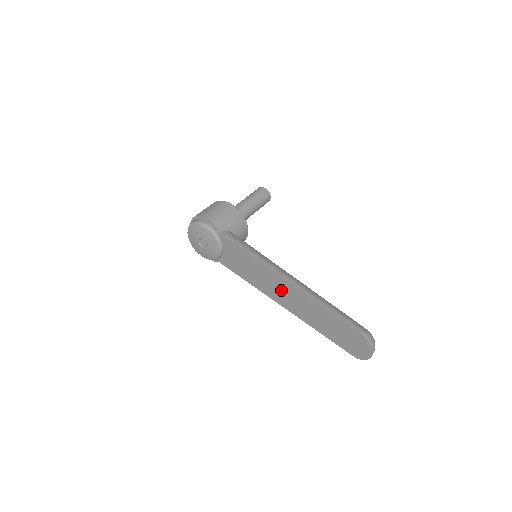
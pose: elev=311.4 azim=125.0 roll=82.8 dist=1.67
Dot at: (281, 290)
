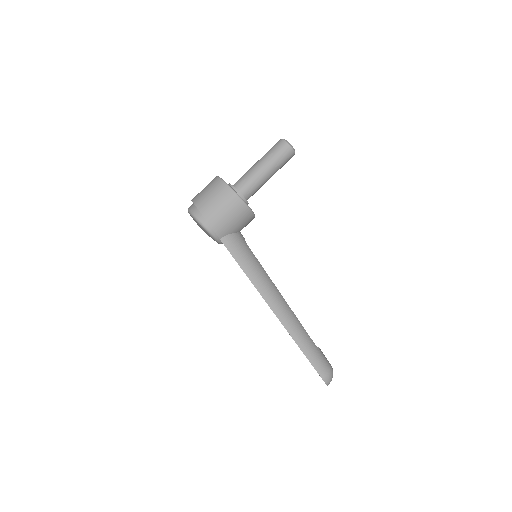
Dot at: occluded
